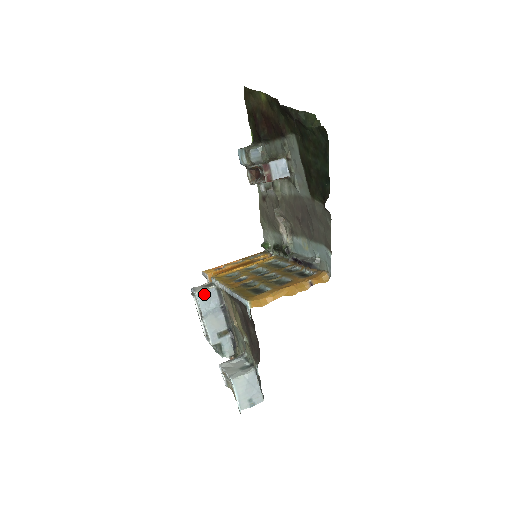
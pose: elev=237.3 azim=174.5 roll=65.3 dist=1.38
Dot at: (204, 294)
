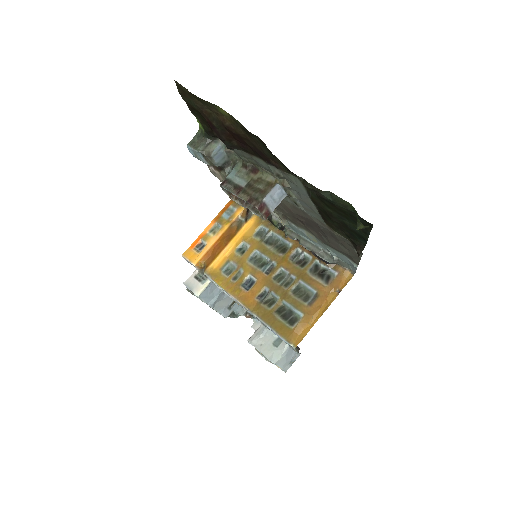
Dot at: (205, 292)
